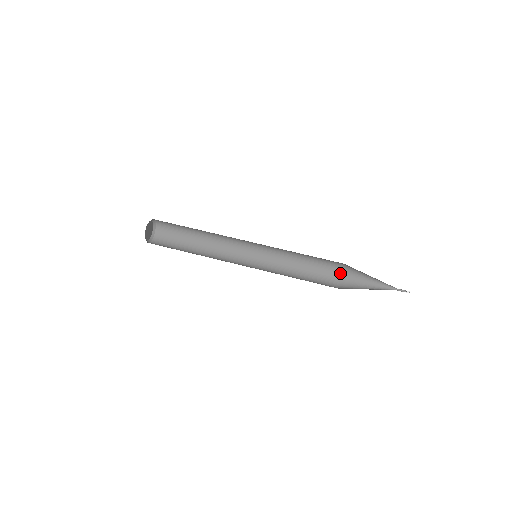
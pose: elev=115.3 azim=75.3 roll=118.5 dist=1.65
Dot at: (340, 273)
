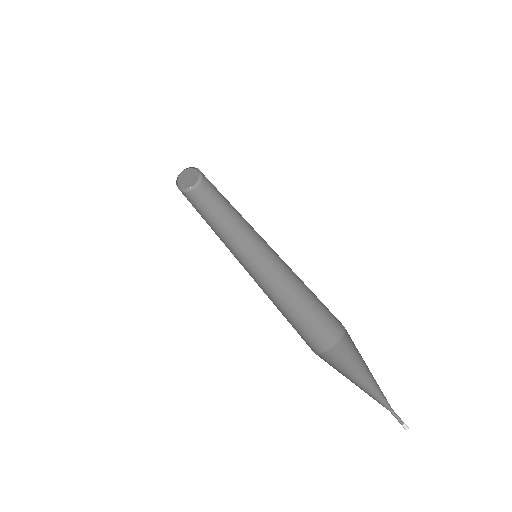
Dot at: (335, 343)
